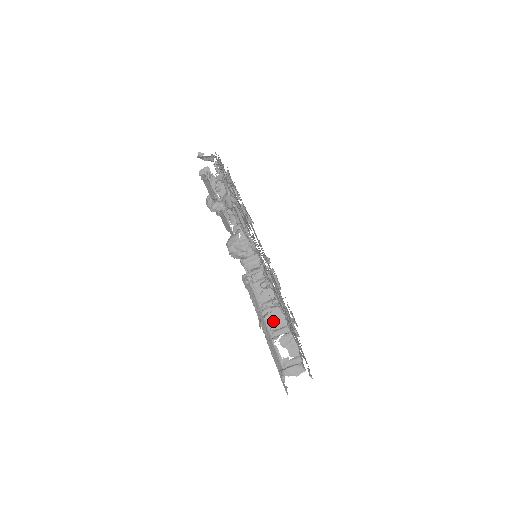
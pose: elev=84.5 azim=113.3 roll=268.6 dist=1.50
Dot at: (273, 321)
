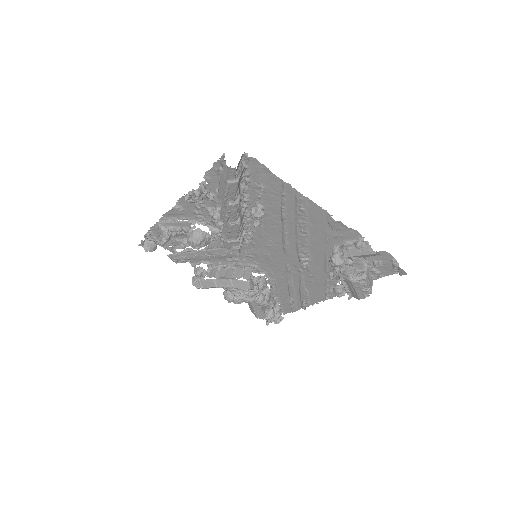
Dot at: occluded
